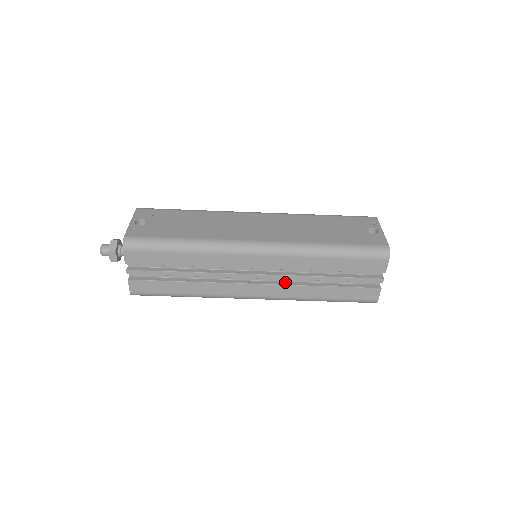
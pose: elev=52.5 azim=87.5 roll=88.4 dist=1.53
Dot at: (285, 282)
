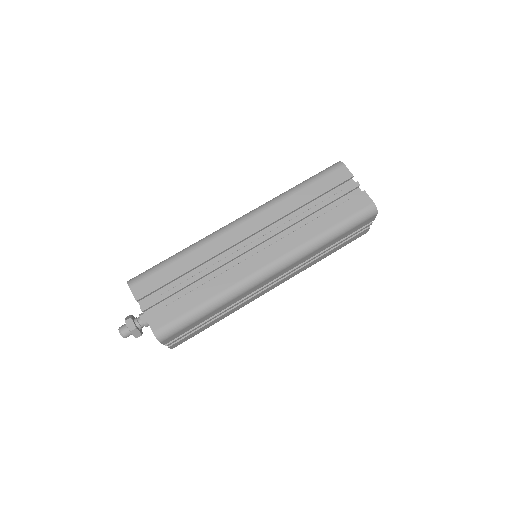
Dot at: (285, 239)
